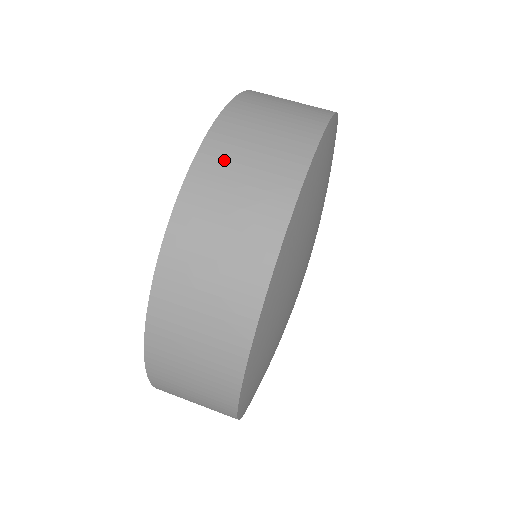
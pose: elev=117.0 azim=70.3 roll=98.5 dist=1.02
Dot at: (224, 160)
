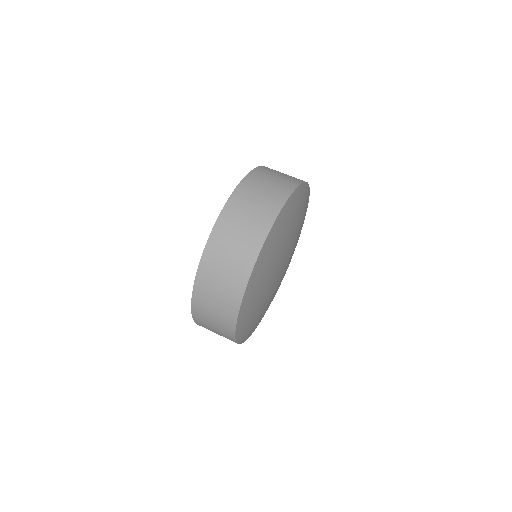
Dot at: (248, 193)
